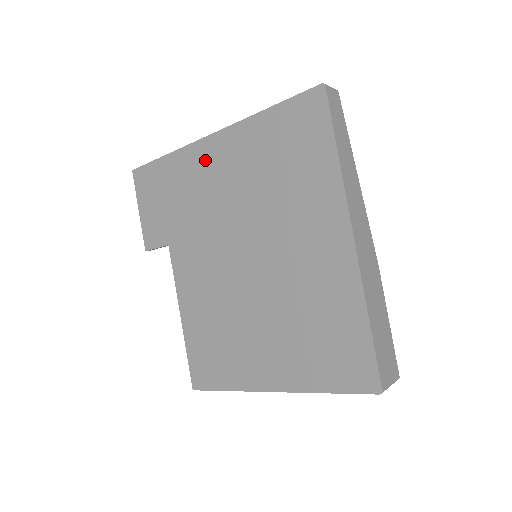
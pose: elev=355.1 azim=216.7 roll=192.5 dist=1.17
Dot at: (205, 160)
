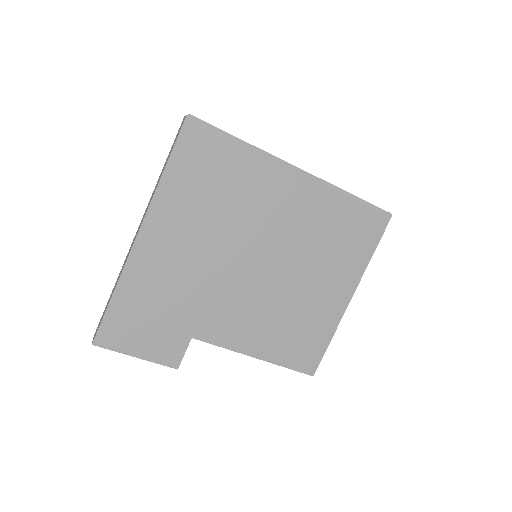
Dot at: (154, 254)
